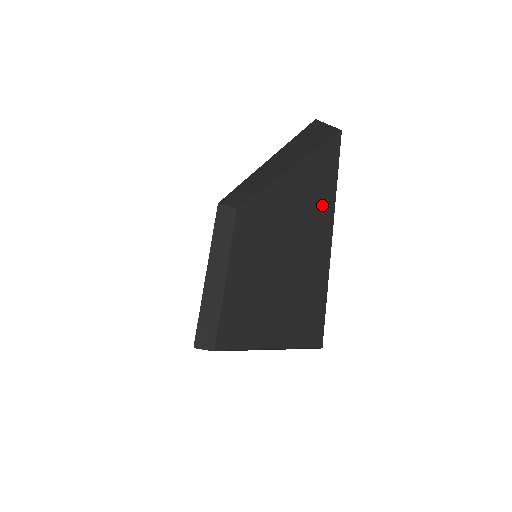
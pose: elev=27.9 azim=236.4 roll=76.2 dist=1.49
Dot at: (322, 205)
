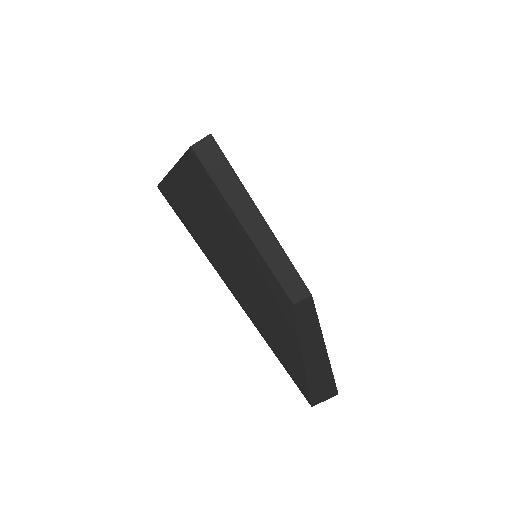
Dot at: occluded
